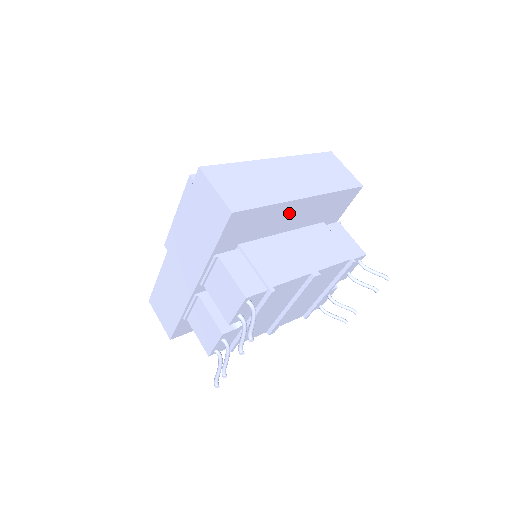
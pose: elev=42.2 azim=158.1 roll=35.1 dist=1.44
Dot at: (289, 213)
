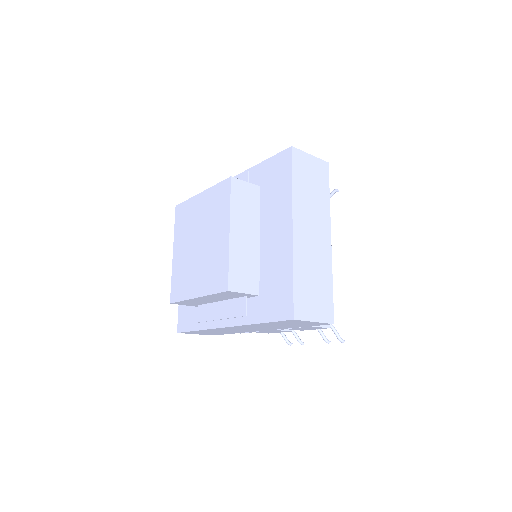
Dot at: occluded
